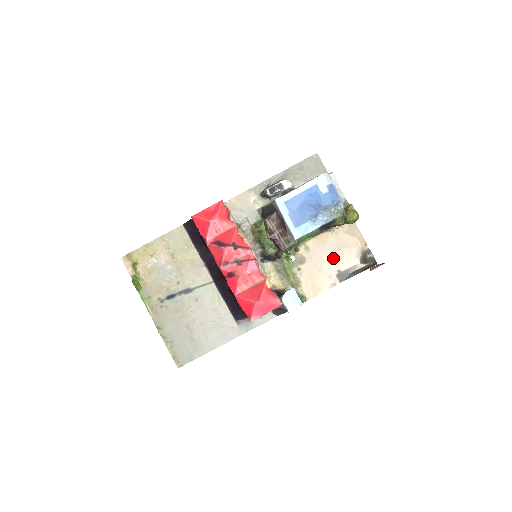
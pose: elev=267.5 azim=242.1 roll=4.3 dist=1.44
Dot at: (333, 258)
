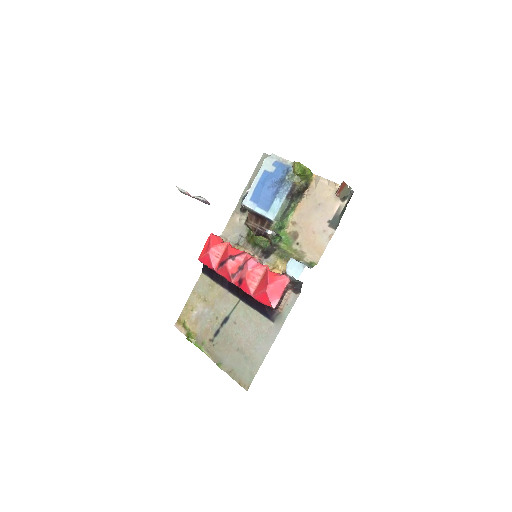
Dot at: (318, 215)
